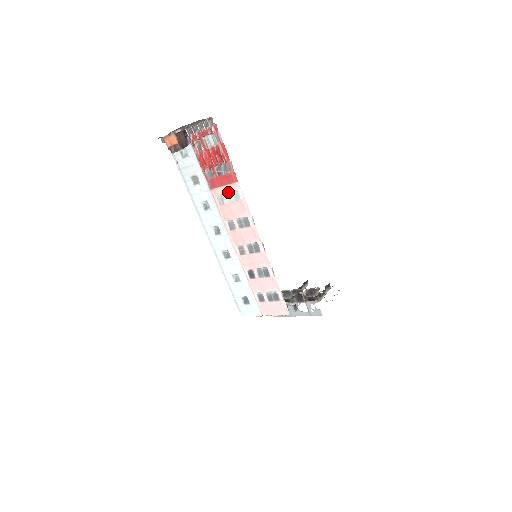
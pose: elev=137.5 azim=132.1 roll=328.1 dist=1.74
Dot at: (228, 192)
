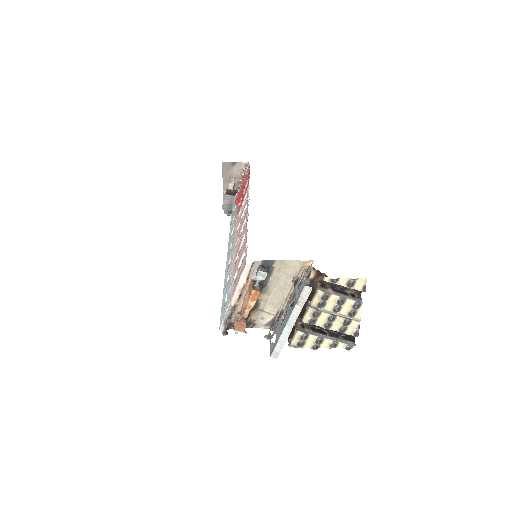
Dot at: occluded
